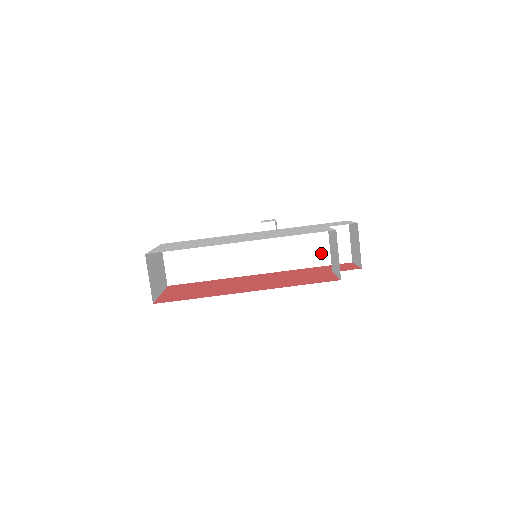
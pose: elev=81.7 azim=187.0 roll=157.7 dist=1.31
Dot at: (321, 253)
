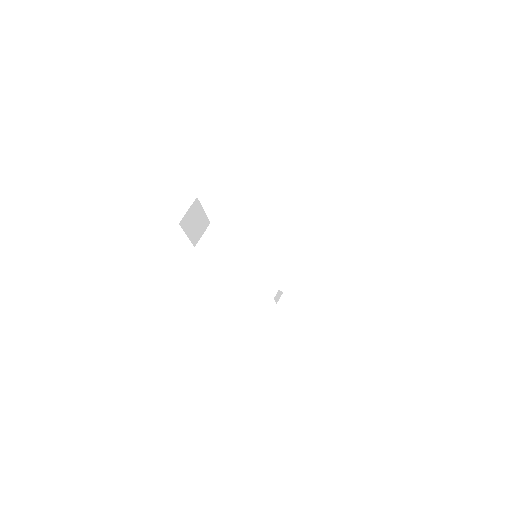
Dot at: (298, 288)
